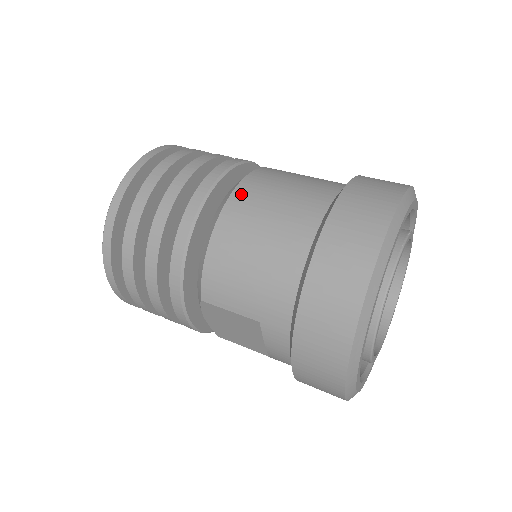
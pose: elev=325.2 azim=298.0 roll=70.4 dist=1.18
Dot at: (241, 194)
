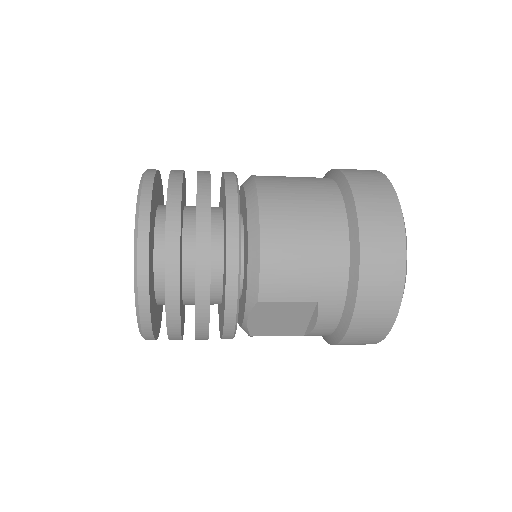
Dot at: (267, 199)
